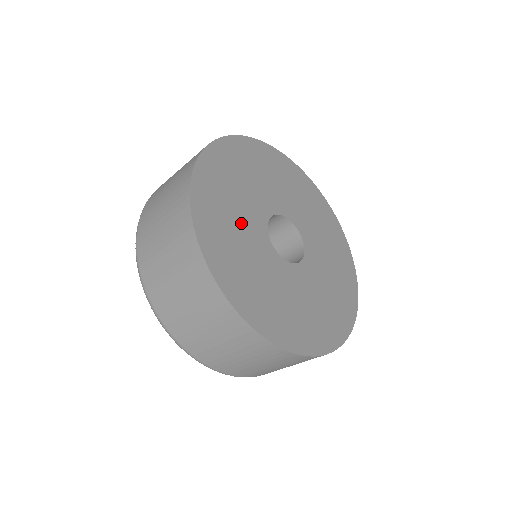
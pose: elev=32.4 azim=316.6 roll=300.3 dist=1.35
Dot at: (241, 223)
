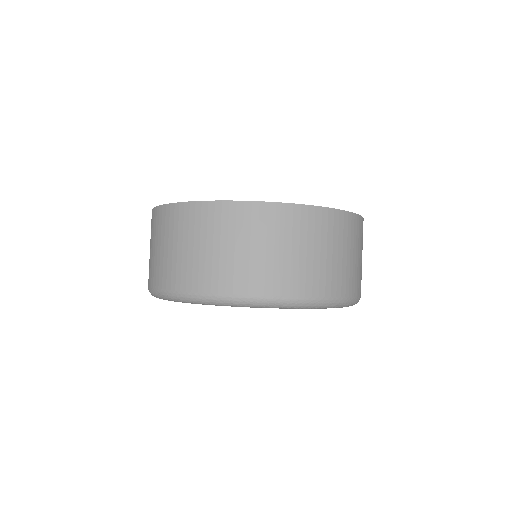
Dot at: occluded
